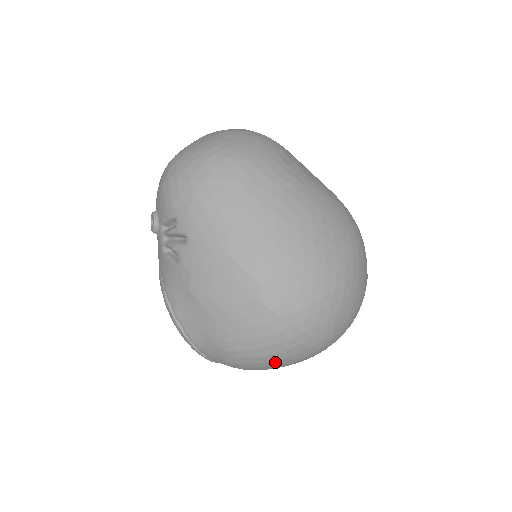
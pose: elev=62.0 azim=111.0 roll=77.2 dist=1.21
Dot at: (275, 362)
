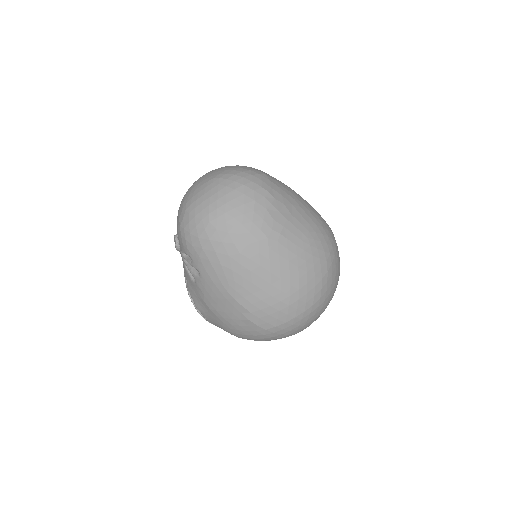
Dot at: occluded
